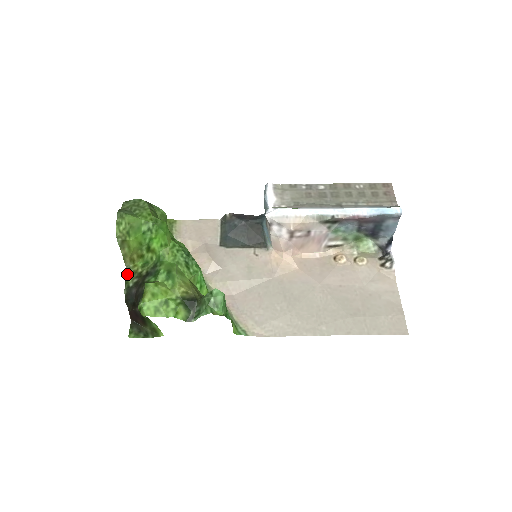
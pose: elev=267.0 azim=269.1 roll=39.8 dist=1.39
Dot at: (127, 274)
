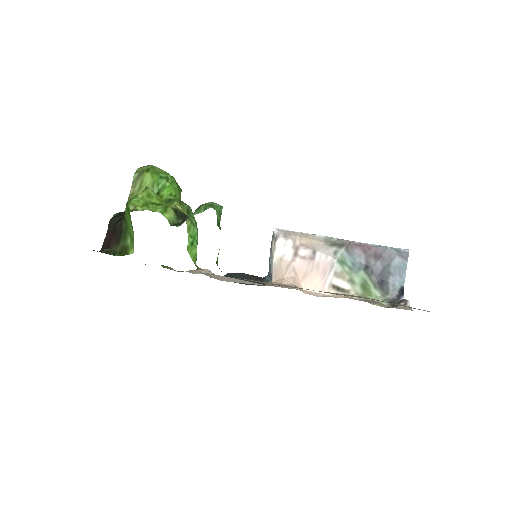
Dot at: occluded
